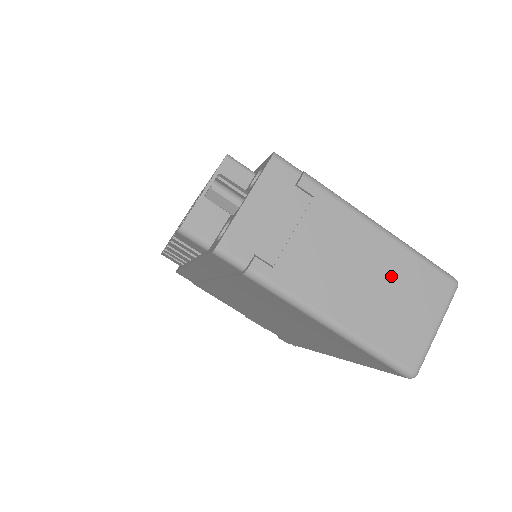
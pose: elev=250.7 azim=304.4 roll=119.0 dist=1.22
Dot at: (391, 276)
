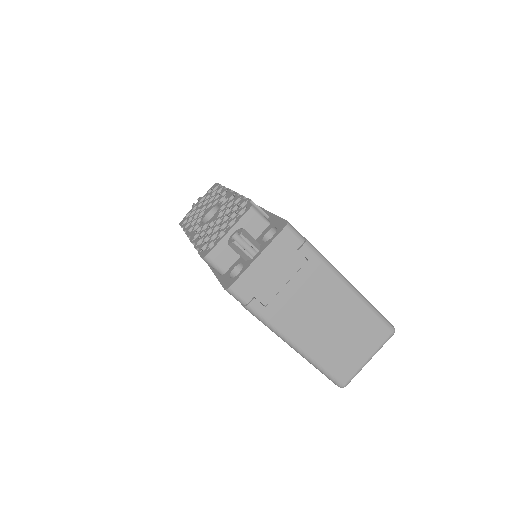
Dot at: (348, 322)
